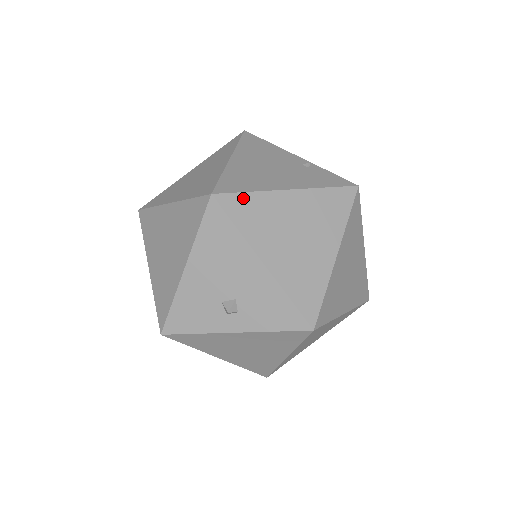
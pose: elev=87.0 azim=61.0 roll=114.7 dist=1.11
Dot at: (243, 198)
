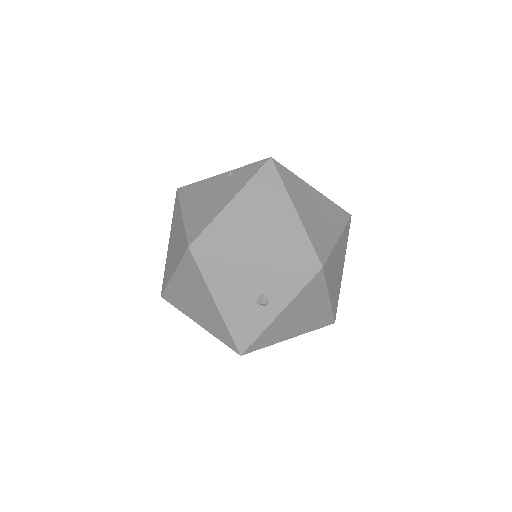
Dot at: (209, 231)
